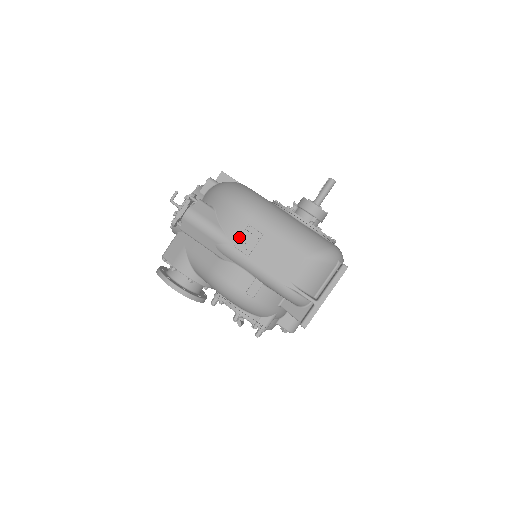
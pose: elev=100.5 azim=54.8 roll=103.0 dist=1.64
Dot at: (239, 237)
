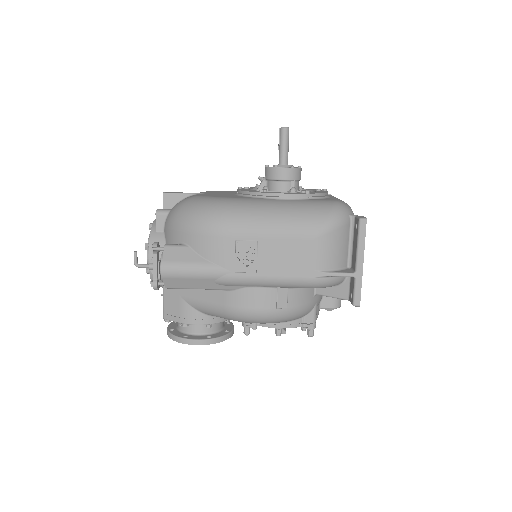
Dot at: (234, 260)
